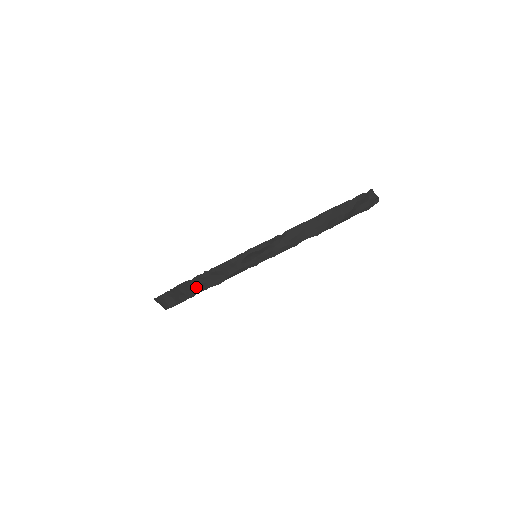
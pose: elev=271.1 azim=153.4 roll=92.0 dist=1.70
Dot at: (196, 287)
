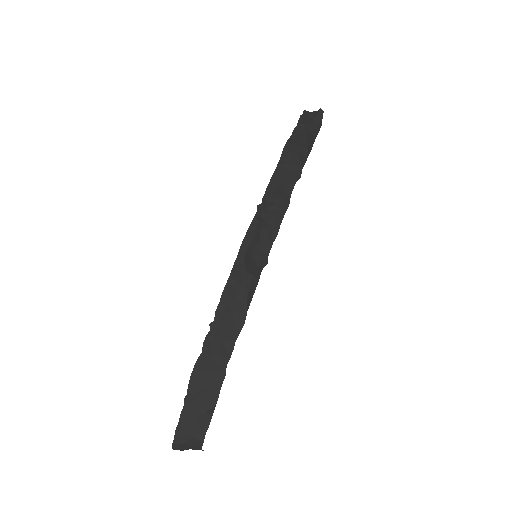
Dot at: (217, 359)
